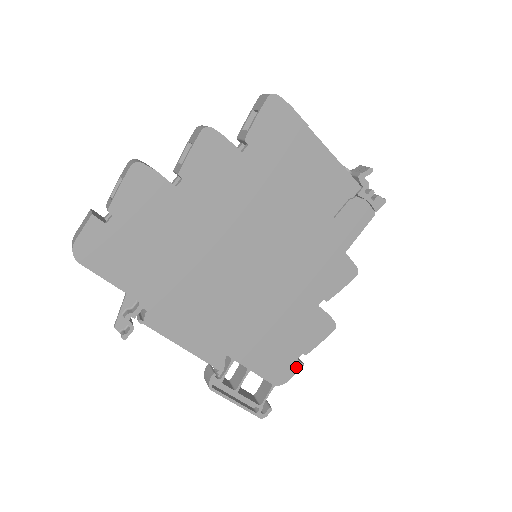
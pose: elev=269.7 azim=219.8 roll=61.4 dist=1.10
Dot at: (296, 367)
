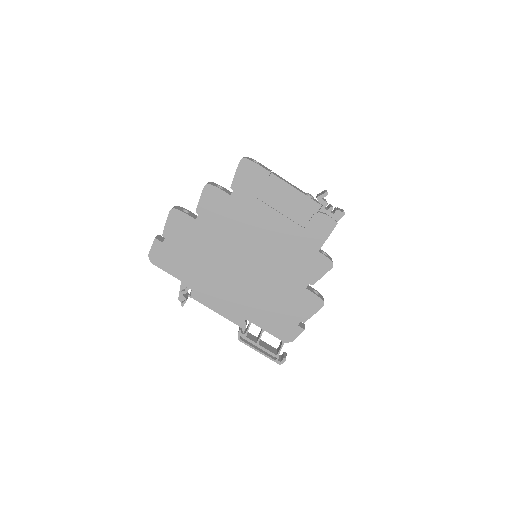
Dot at: (298, 331)
